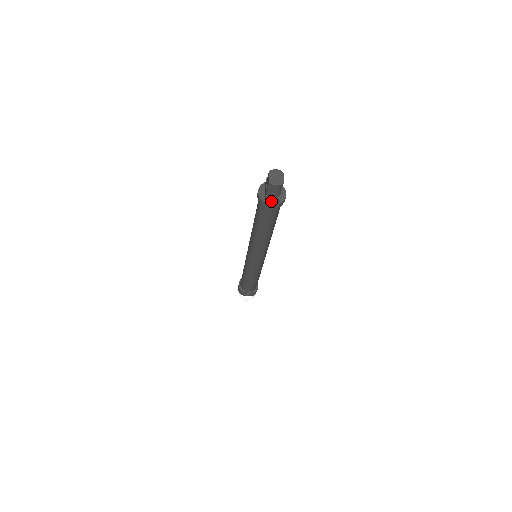
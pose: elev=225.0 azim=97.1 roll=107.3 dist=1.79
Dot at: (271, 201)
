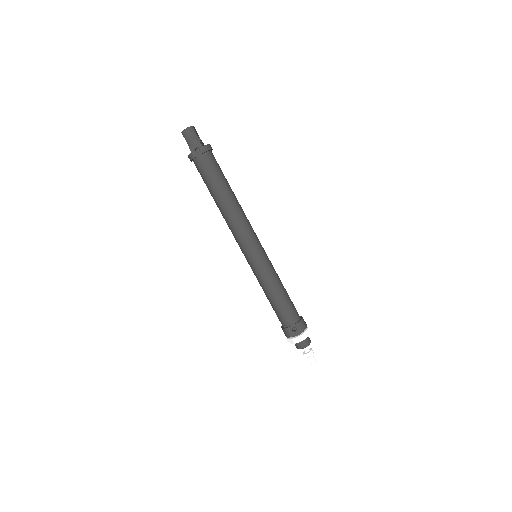
Dot at: (195, 148)
